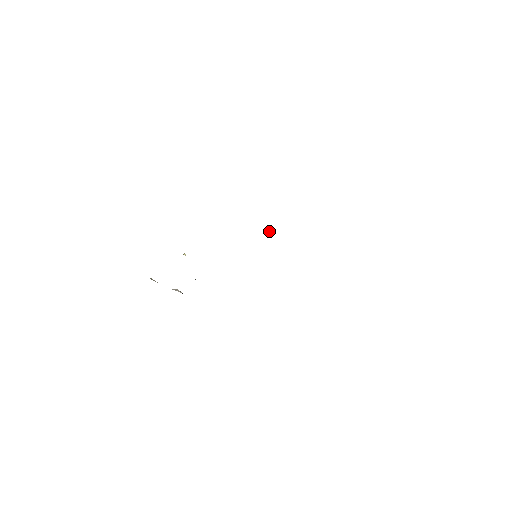
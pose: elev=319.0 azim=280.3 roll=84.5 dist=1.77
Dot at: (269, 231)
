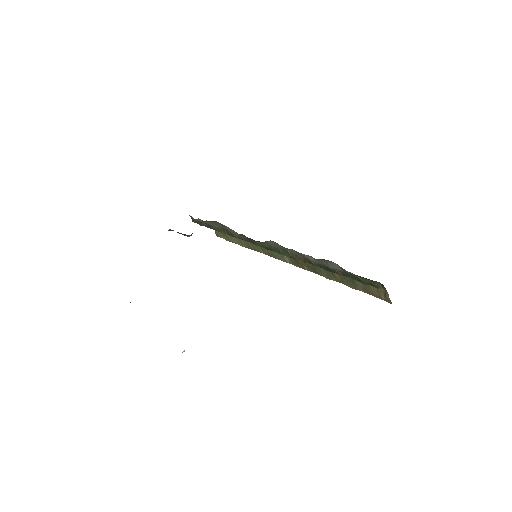
Dot at: (281, 254)
